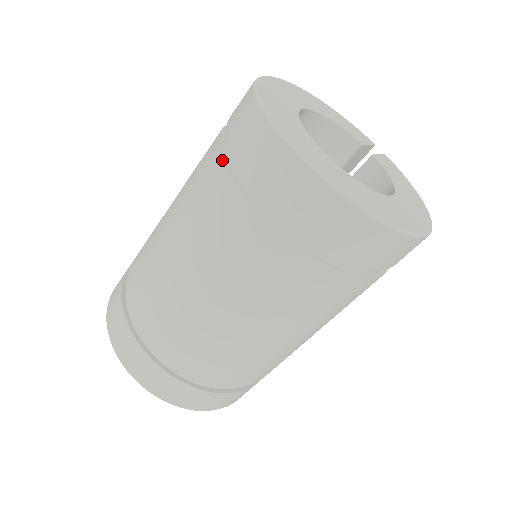
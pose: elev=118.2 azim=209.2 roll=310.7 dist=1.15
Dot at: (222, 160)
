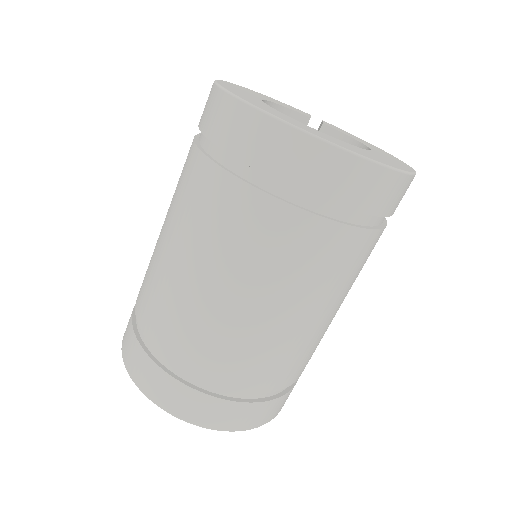
Dot at: (226, 172)
